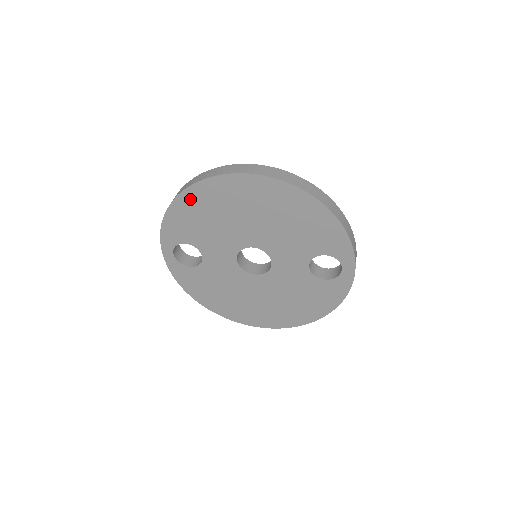
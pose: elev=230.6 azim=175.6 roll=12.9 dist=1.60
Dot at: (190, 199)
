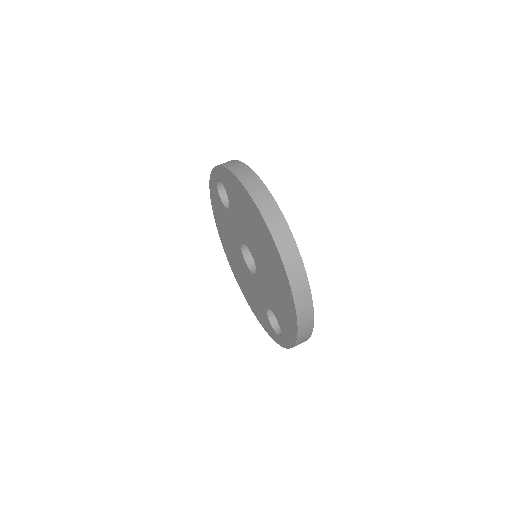
Dot at: (245, 195)
